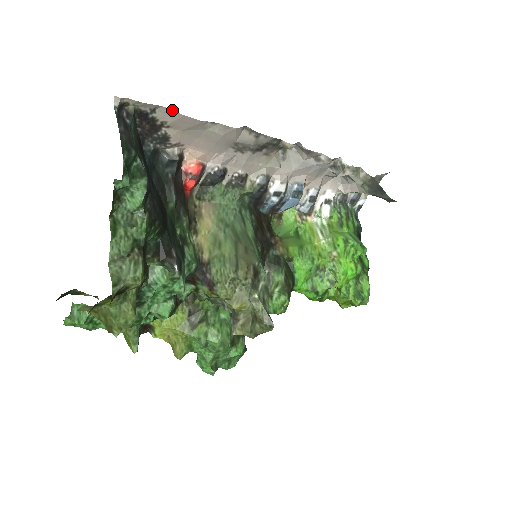
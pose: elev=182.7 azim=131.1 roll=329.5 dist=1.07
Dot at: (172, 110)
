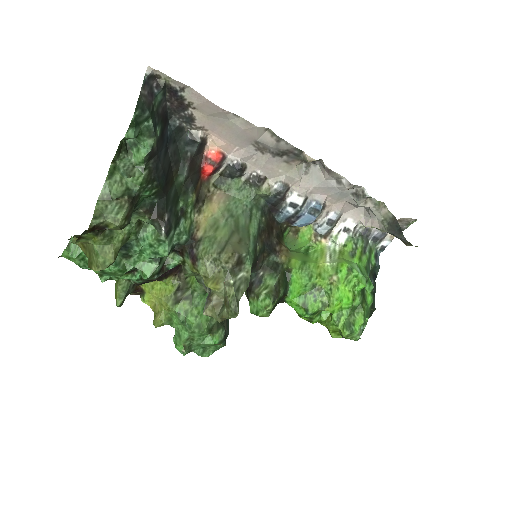
Dot at: (199, 93)
